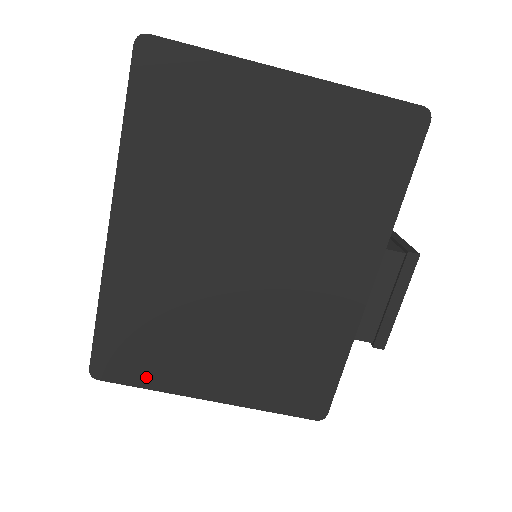
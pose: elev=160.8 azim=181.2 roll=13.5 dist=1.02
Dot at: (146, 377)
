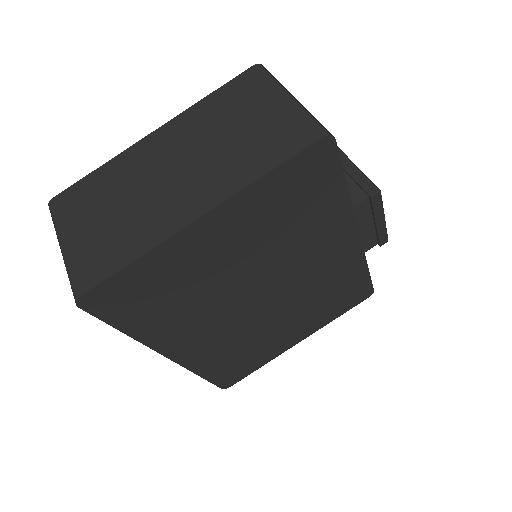
Dot at: (255, 366)
